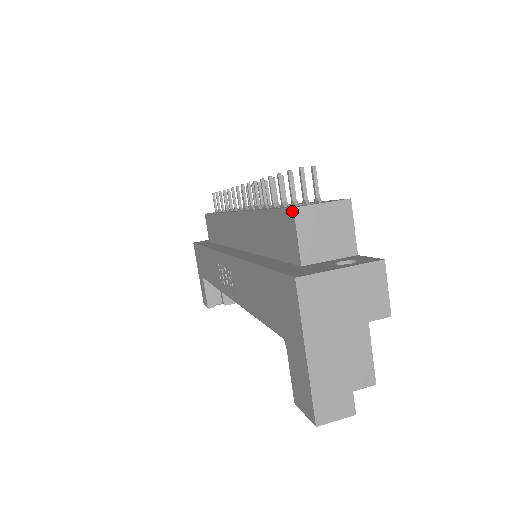
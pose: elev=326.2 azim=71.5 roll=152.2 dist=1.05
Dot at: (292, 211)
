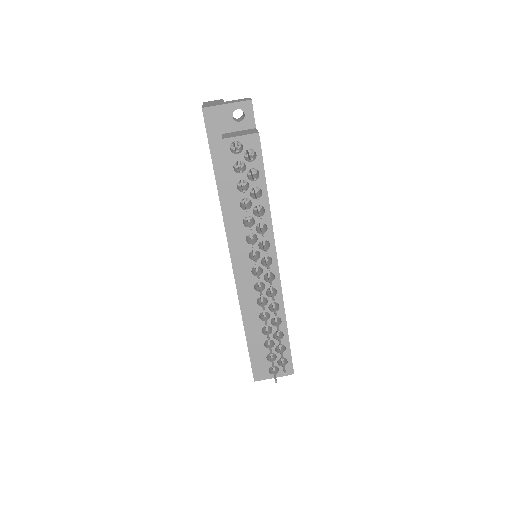
Dot at: occluded
